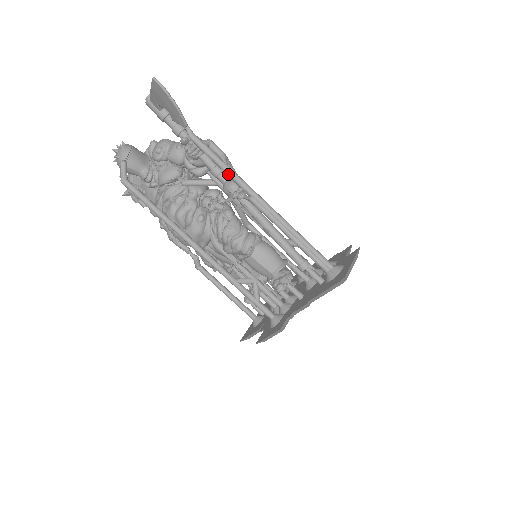
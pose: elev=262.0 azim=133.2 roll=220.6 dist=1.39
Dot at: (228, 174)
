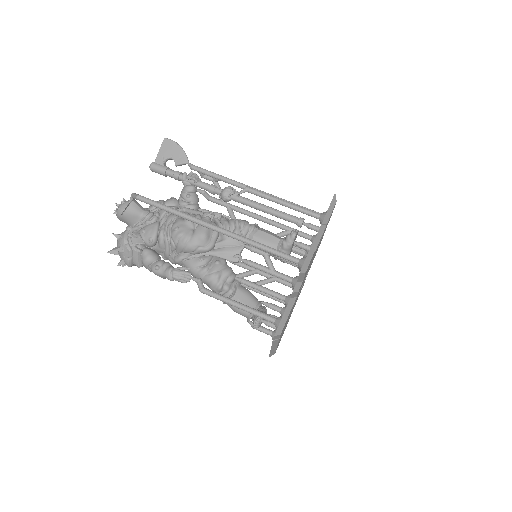
Dot at: (225, 178)
